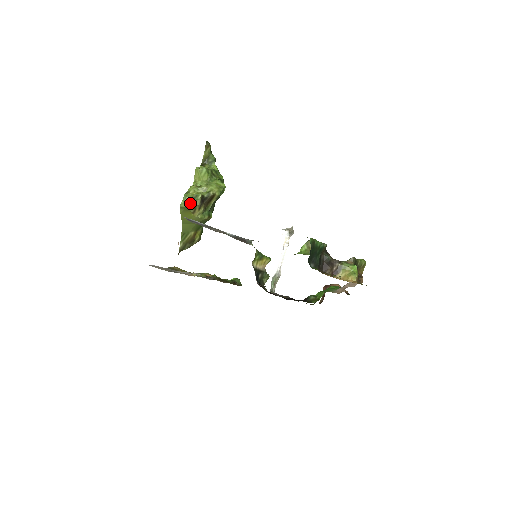
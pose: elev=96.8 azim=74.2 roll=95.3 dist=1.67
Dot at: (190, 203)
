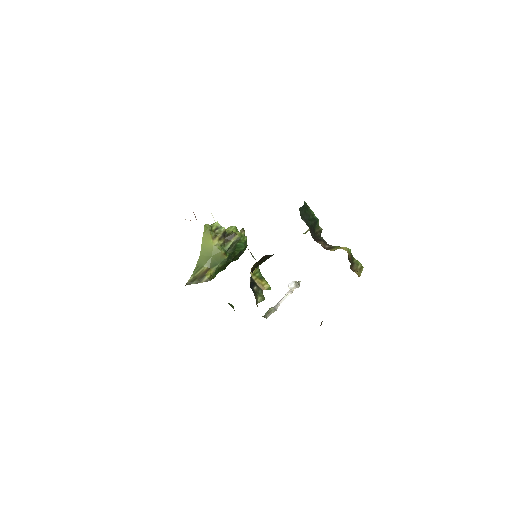
Dot at: (214, 231)
